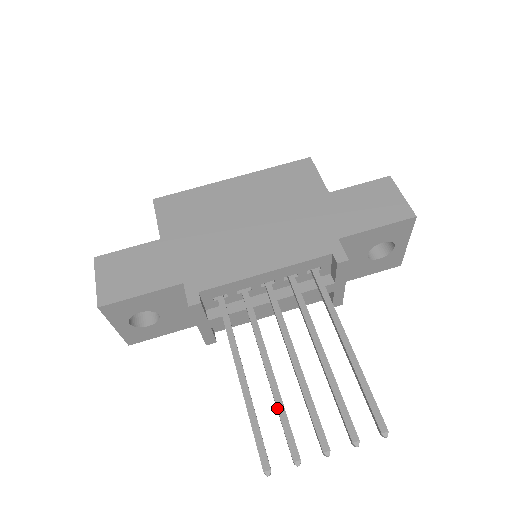
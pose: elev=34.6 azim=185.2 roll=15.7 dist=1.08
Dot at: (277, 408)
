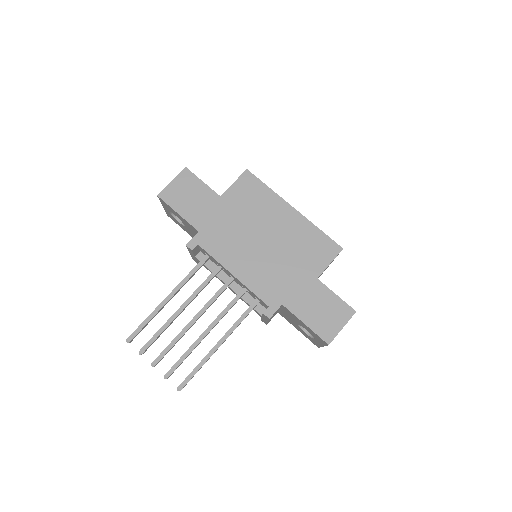
Dot at: (161, 327)
